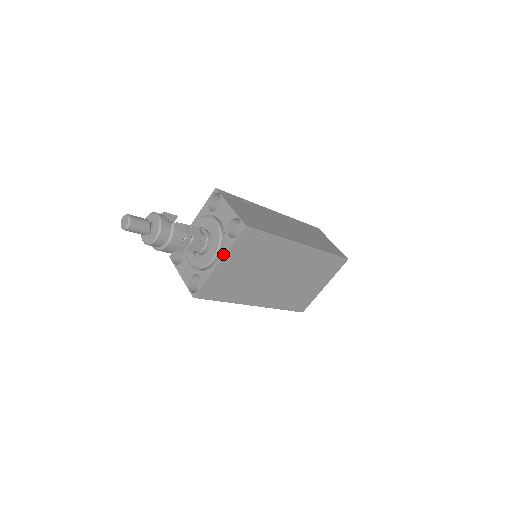
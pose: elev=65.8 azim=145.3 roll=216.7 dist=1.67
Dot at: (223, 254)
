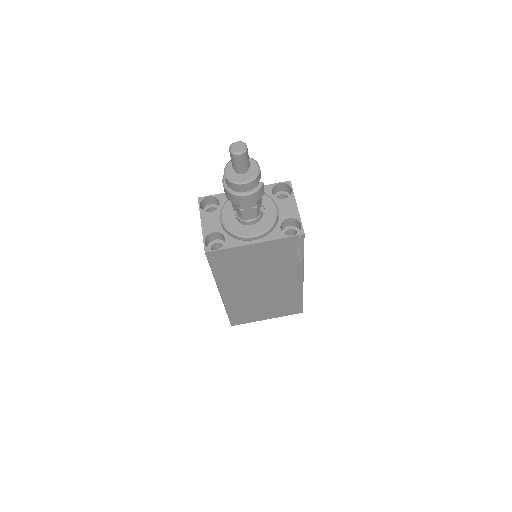
Dot at: (265, 239)
